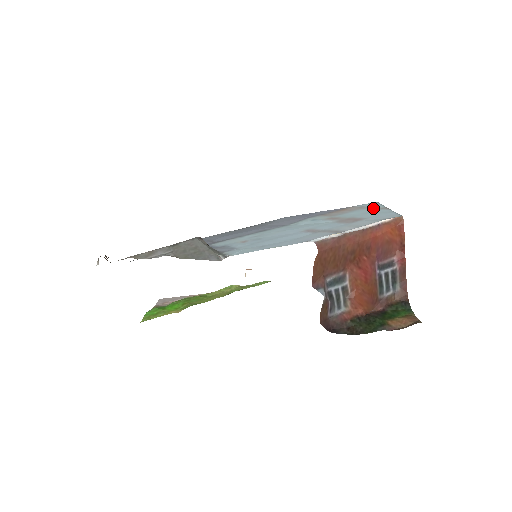
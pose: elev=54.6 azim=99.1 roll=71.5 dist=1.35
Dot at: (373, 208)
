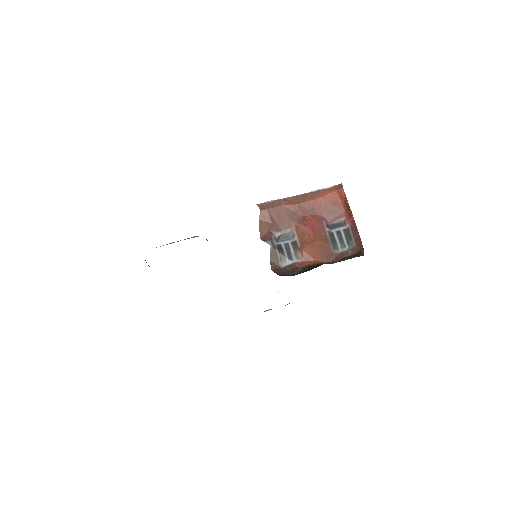
Dot at: occluded
